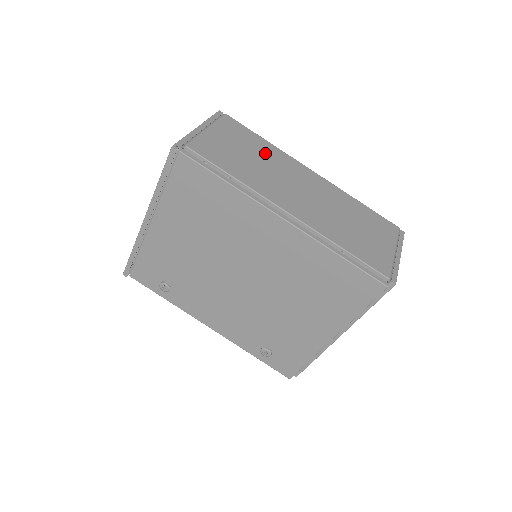
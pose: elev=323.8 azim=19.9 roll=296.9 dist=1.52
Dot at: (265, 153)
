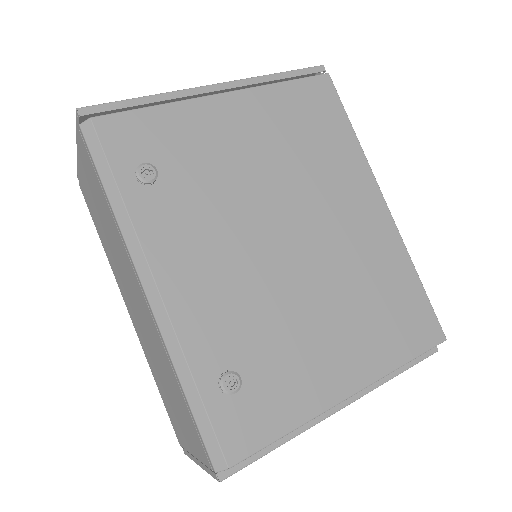
Dot at: occluded
